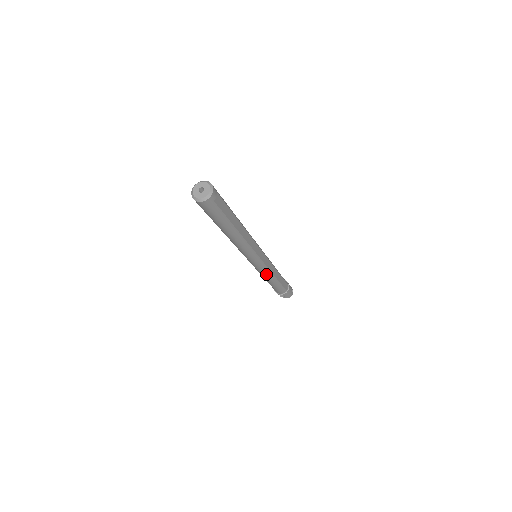
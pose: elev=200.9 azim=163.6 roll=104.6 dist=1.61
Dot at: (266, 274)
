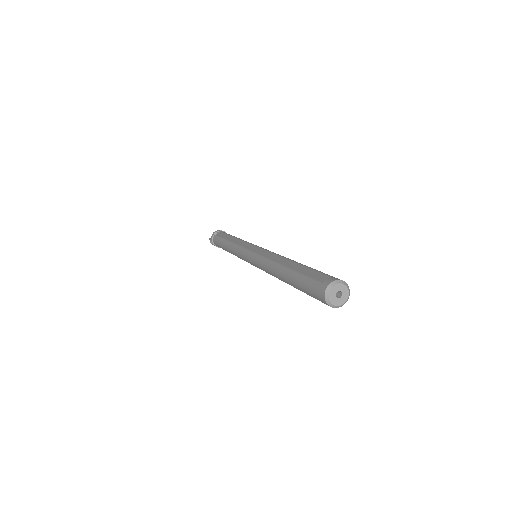
Dot at: (237, 256)
